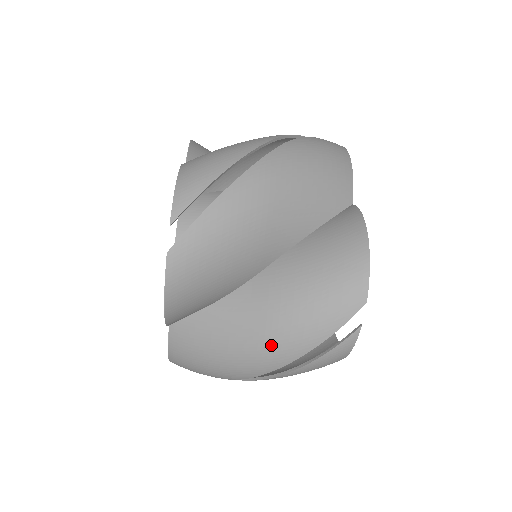
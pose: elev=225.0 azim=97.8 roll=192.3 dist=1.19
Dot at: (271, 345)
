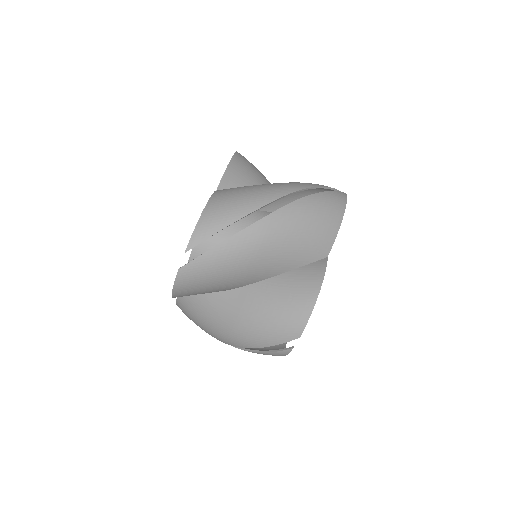
Dot at: (235, 335)
